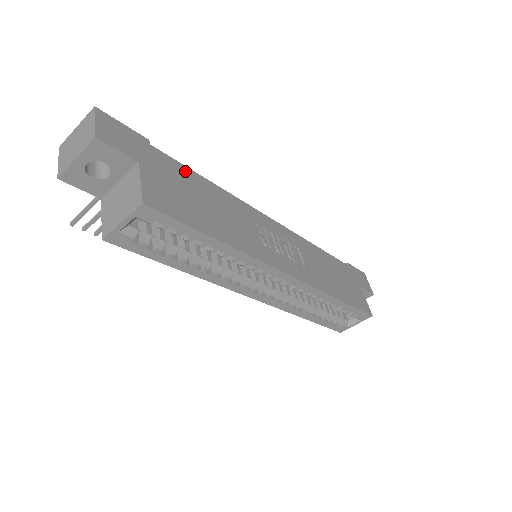
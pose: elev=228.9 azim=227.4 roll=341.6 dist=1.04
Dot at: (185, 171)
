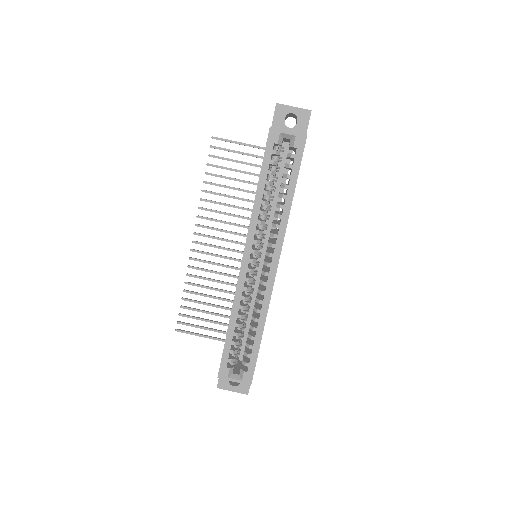
Dot at: occluded
